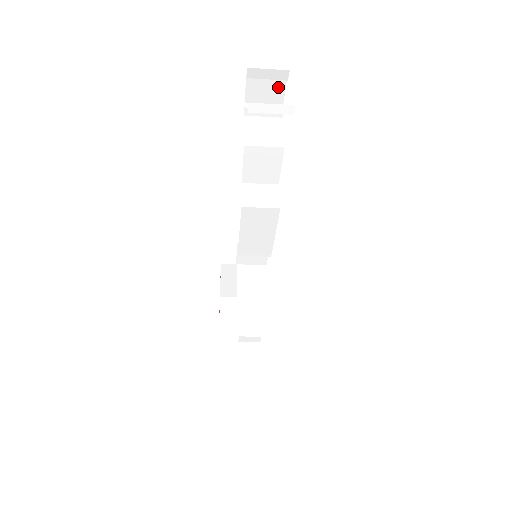
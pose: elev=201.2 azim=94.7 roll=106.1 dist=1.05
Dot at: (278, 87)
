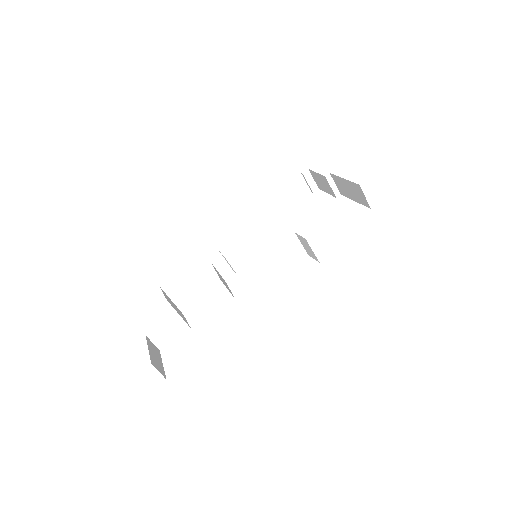
Dot at: (303, 193)
